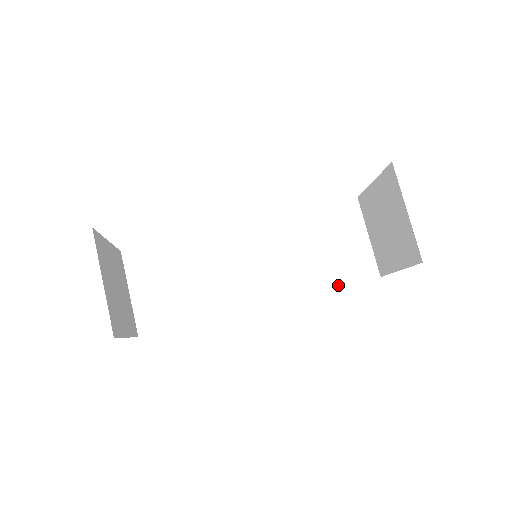
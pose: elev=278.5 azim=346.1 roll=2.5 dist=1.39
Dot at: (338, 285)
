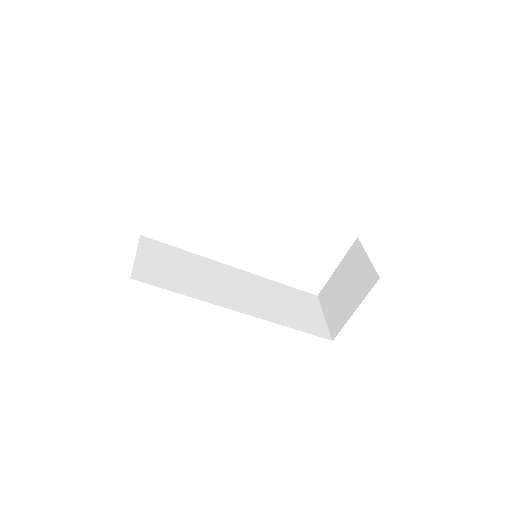
Dot at: (300, 329)
